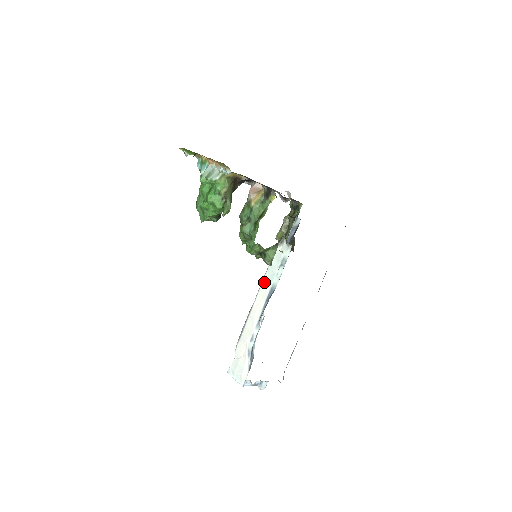
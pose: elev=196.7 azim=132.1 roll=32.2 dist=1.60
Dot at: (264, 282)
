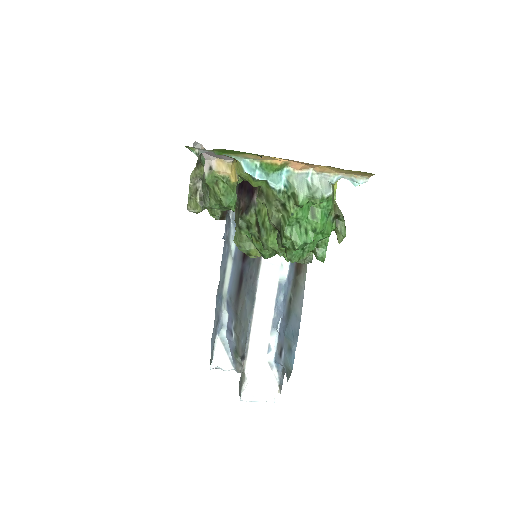
Dot at: (262, 280)
